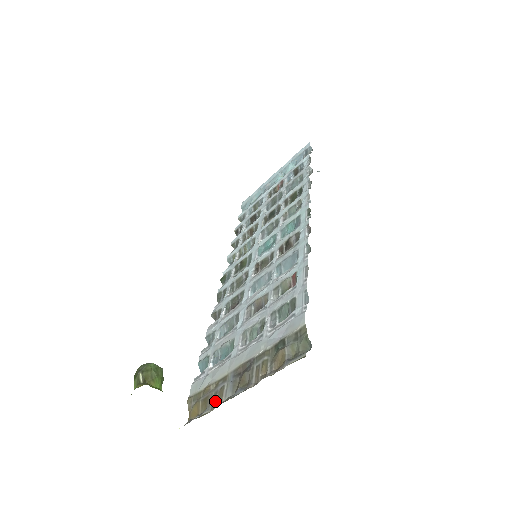
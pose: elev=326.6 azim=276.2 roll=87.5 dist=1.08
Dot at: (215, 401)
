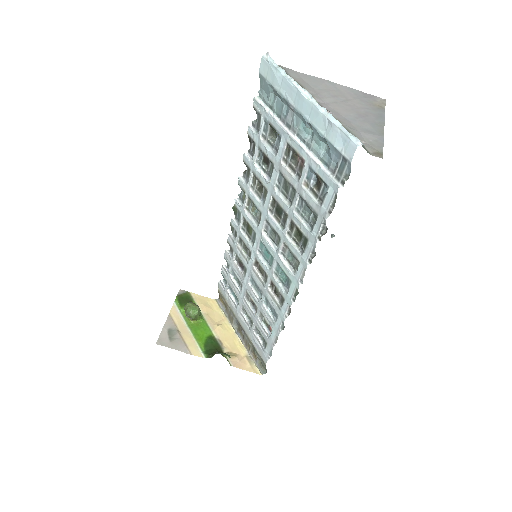
Dot at: (230, 318)
